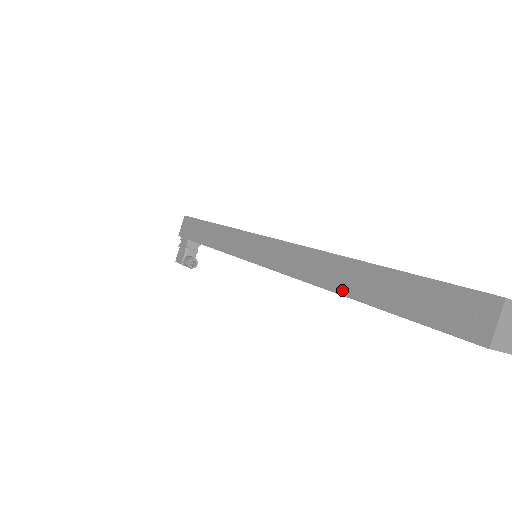
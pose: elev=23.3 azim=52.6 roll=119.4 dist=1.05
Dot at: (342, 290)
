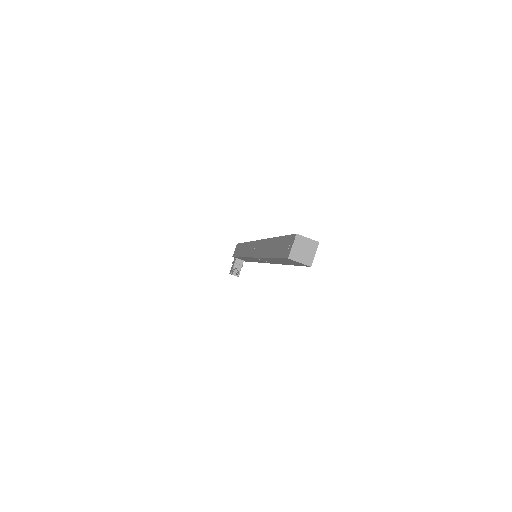
Dot at: (266, 255)
